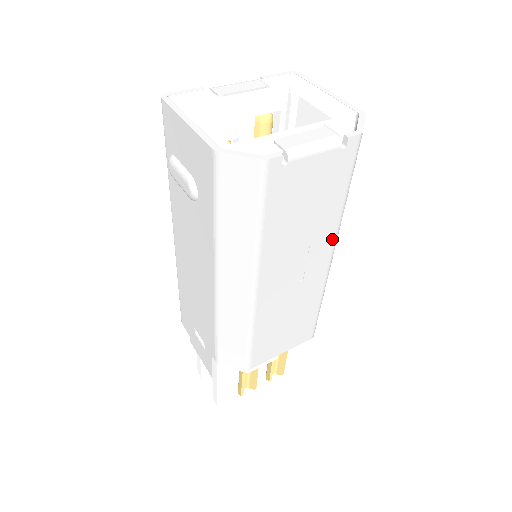
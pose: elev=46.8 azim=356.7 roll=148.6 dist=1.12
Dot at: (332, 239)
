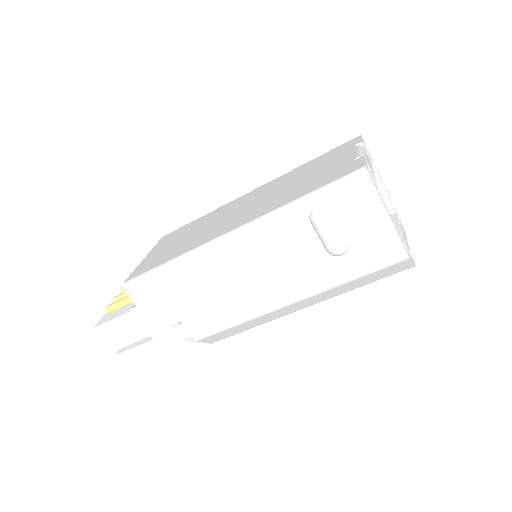
Dot at: occluded
